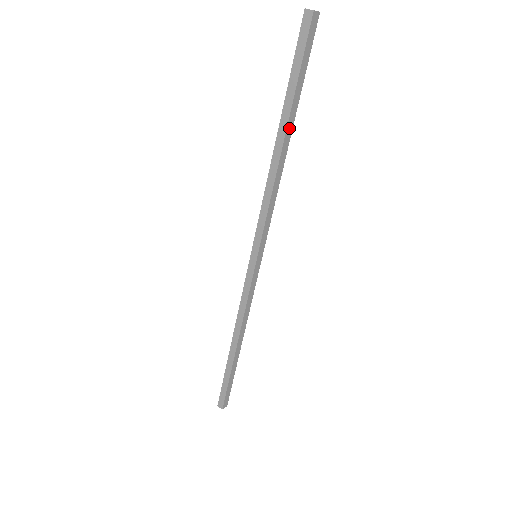
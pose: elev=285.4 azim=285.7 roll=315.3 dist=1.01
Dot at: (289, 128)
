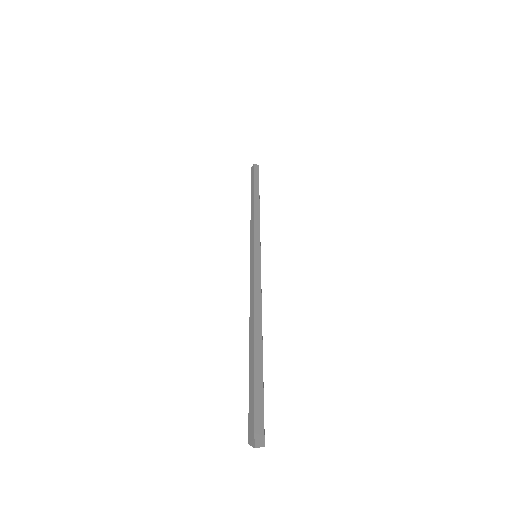
Dot at: (262, 348)
